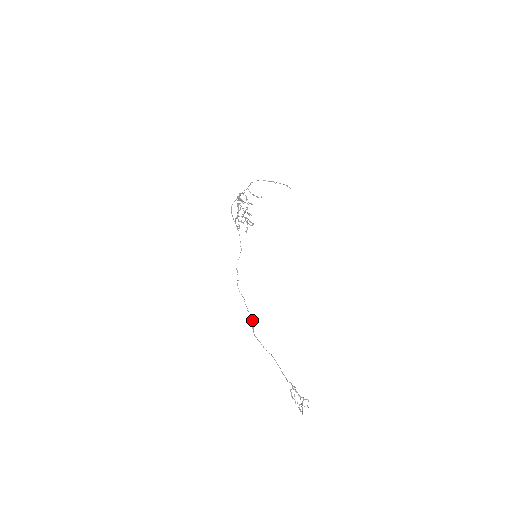
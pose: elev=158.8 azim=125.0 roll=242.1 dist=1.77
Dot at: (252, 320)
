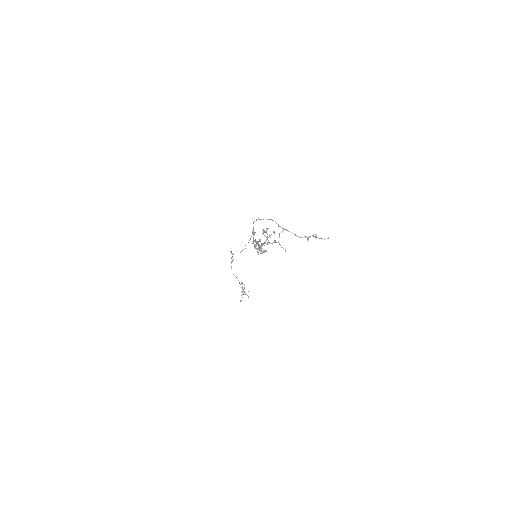
Dot at: occluded
